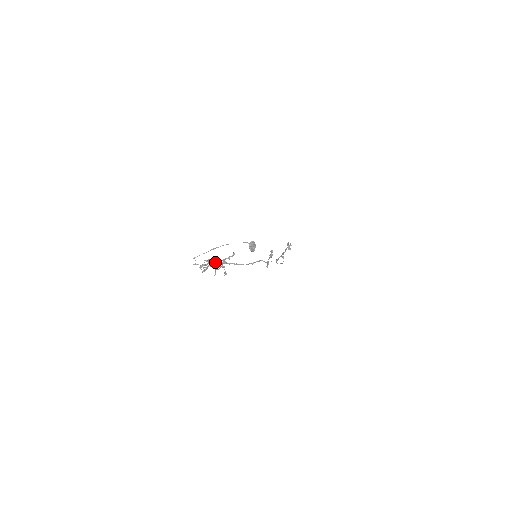
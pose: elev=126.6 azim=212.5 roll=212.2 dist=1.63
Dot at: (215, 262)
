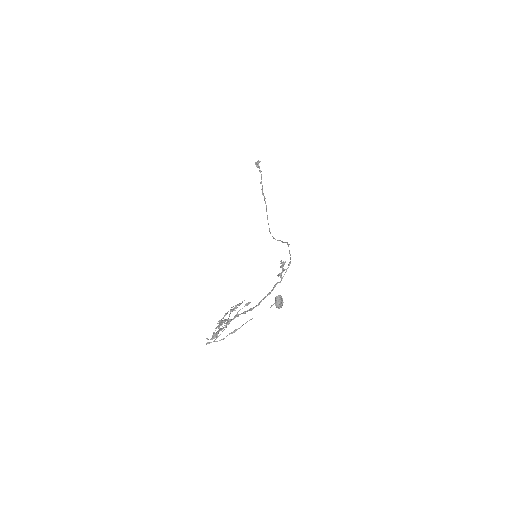
Dot at: (228, 323)
